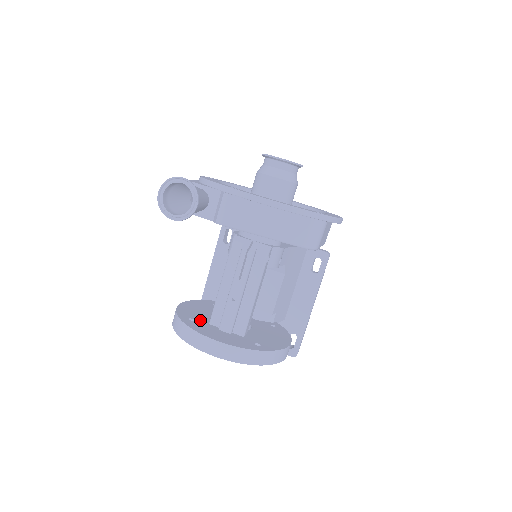
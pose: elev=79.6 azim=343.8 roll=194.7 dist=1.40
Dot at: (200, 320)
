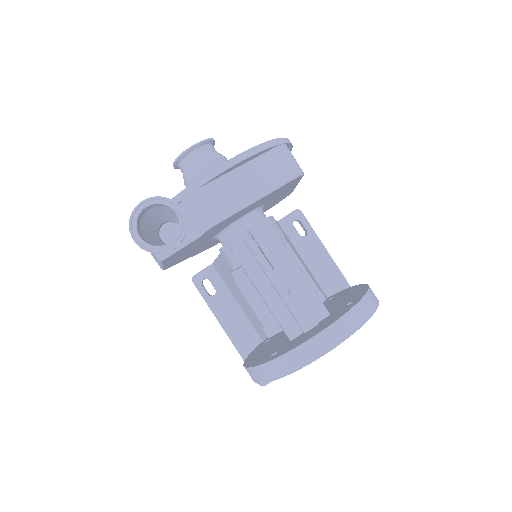
Dot at: (280, 348)
